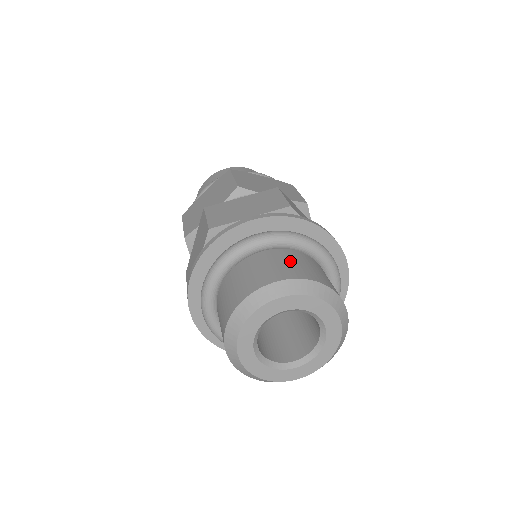
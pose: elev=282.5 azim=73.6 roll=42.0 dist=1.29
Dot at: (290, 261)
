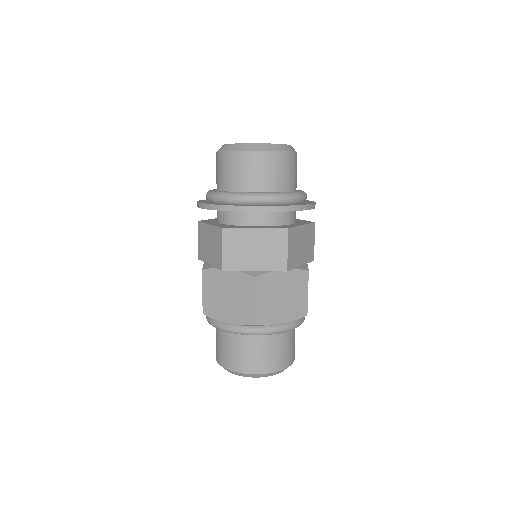
Dot at: occluded
